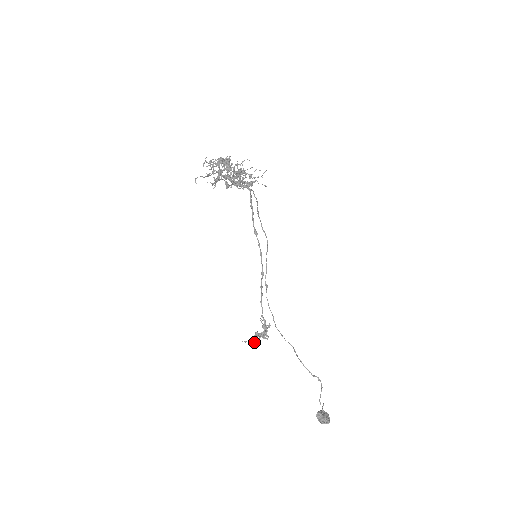
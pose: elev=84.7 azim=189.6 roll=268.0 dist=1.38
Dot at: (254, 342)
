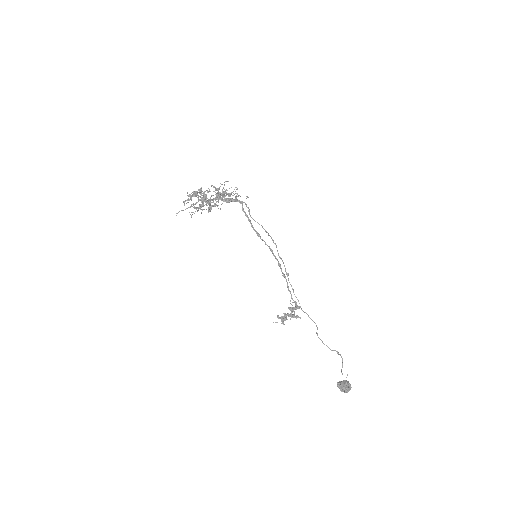
Dot at: (283, 322)
